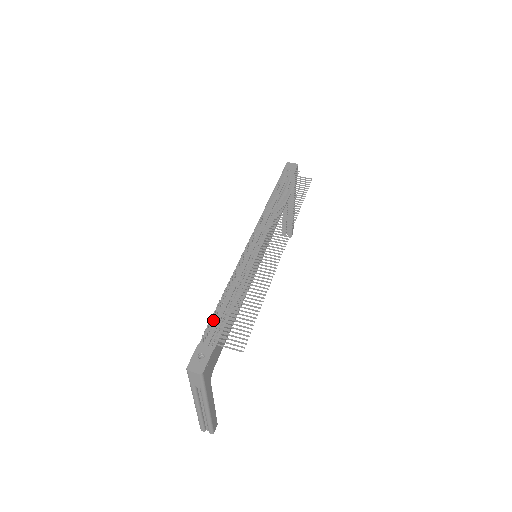
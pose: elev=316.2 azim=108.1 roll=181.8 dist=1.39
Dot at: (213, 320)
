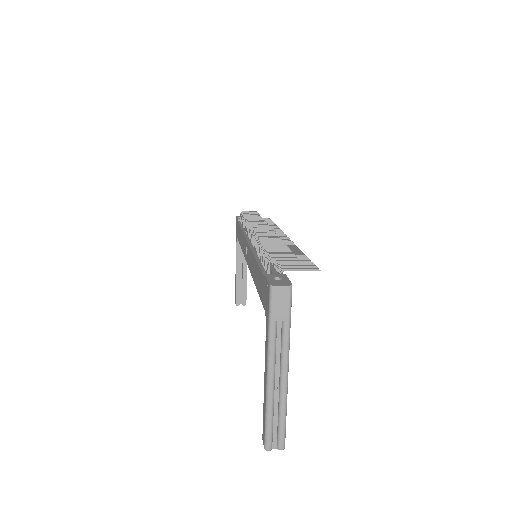
Dot at: (264, 264)
